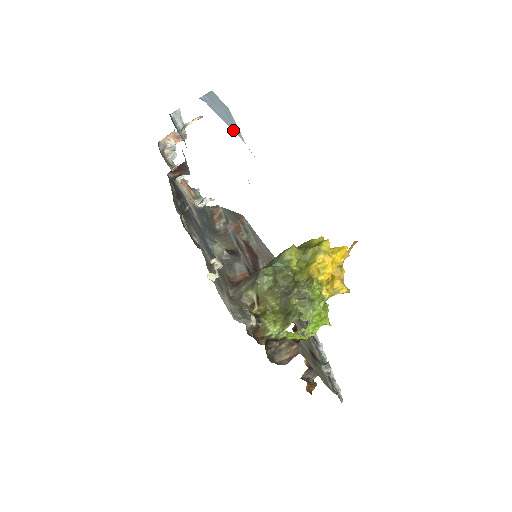
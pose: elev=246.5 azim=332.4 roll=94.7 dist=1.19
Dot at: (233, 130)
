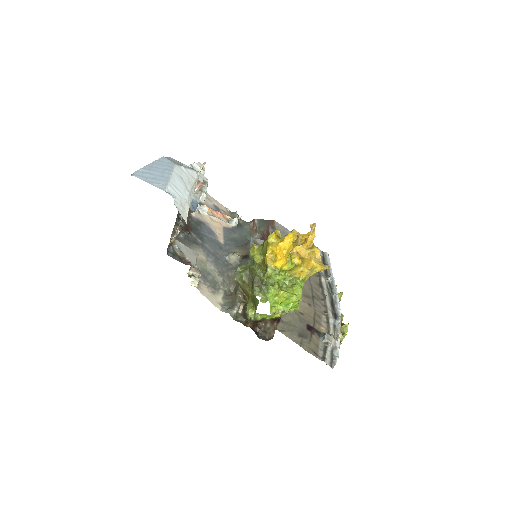
Dot at: (156, 185)
